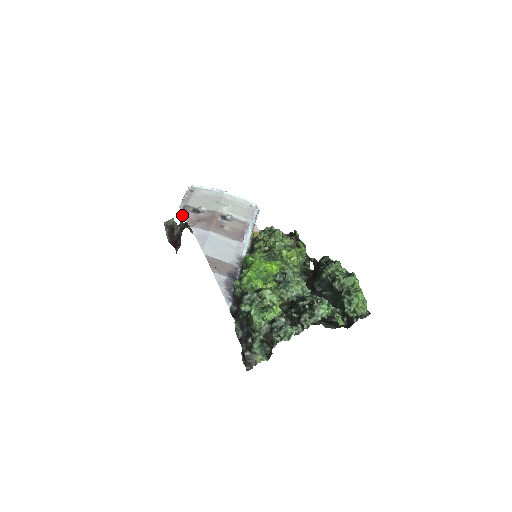
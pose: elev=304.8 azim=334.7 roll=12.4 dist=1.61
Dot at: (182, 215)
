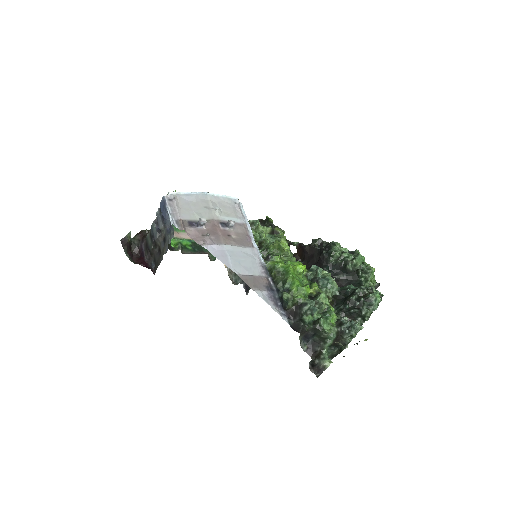
Dot at: (162, 230)
